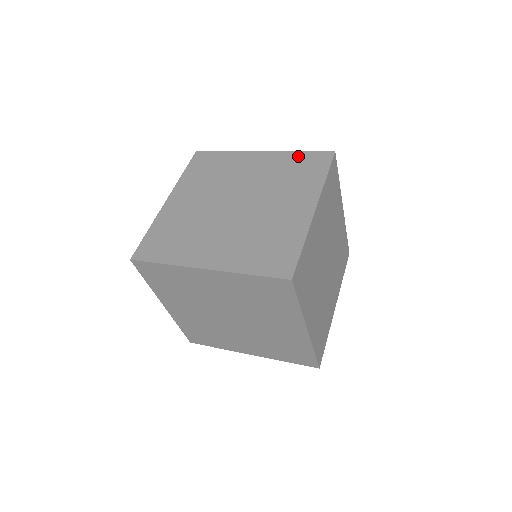
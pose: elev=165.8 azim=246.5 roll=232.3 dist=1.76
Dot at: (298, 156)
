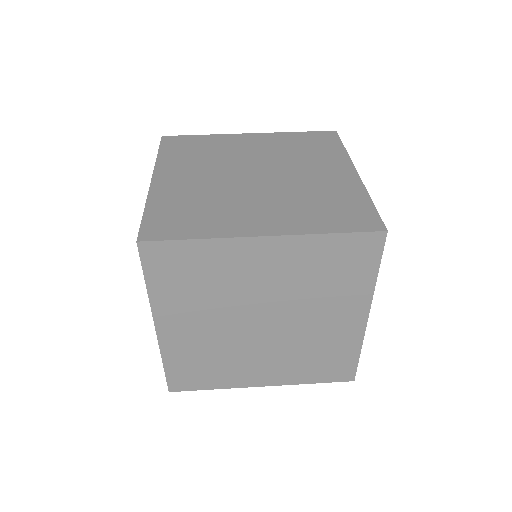
Dot at: (298, 135)
